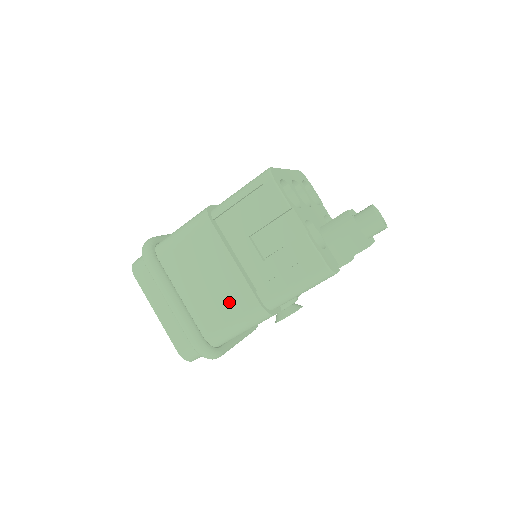
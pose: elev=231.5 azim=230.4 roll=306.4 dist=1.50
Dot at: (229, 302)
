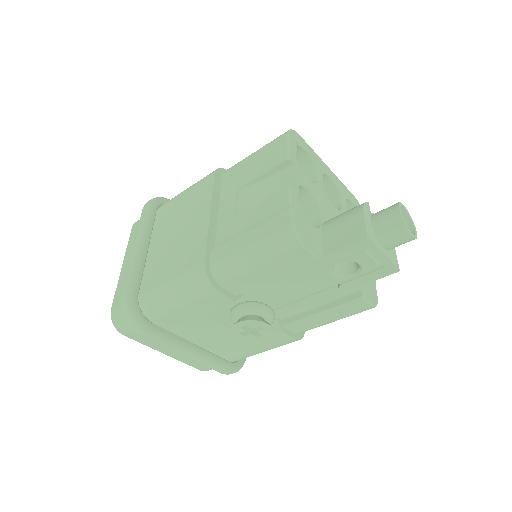
Dot at: (181, 257)
